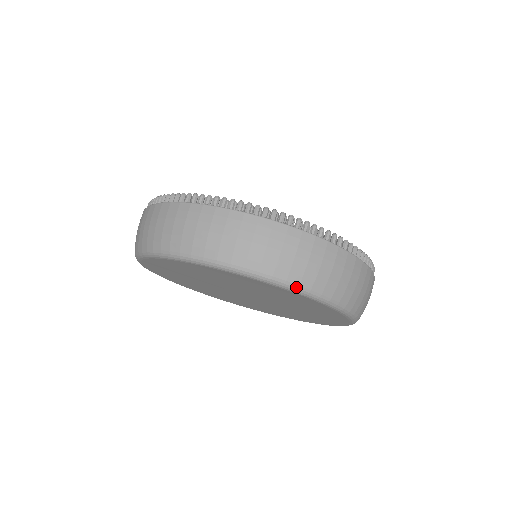
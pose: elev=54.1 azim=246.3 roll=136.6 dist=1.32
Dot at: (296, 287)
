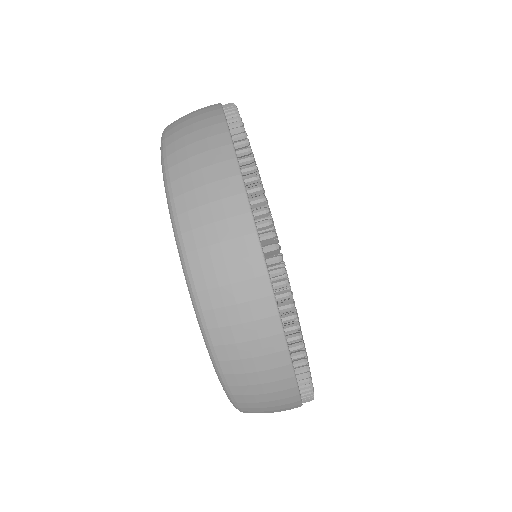
Dot at: (220, 372)
